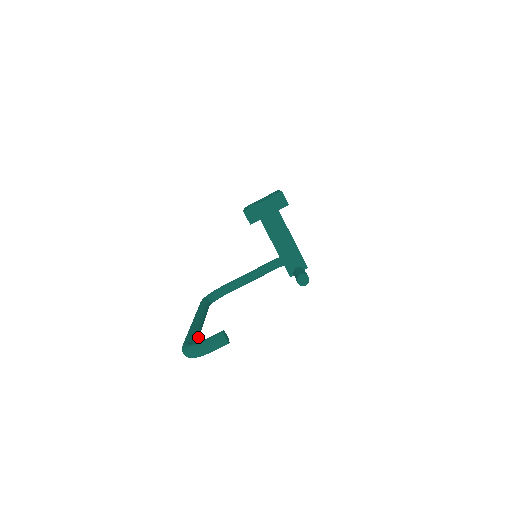
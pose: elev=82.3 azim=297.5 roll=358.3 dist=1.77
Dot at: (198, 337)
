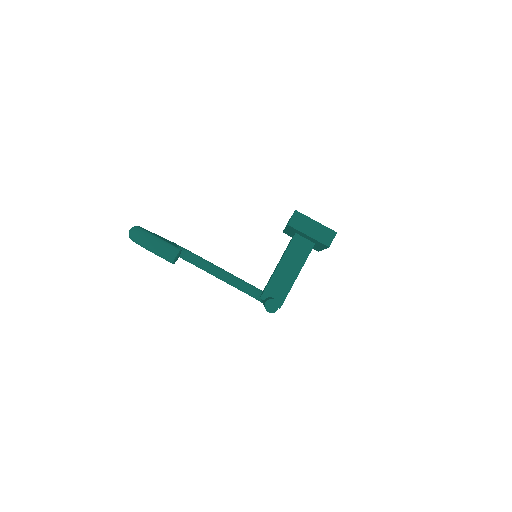
Dot at: occluded
